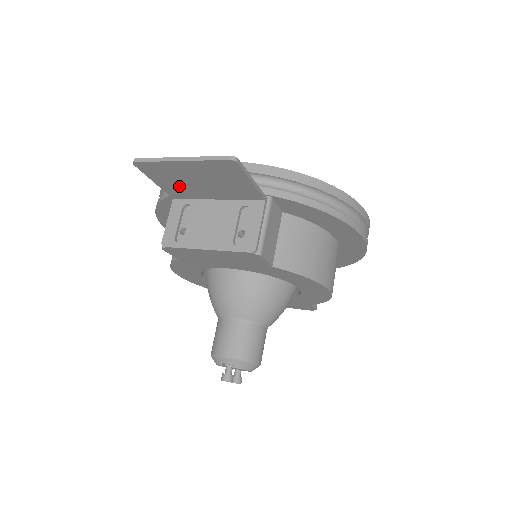
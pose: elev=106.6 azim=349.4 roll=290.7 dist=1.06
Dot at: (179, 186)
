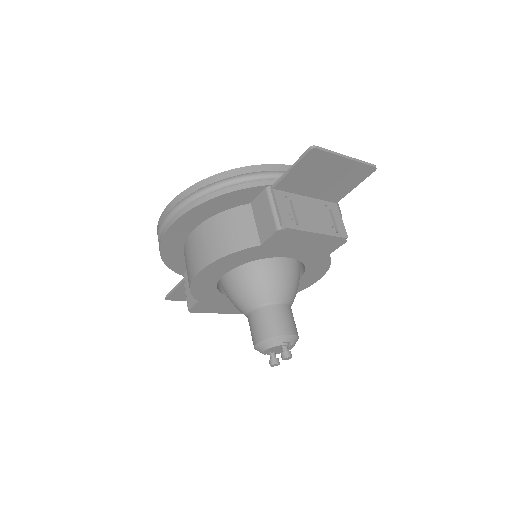
Dot at: (303, 178)
